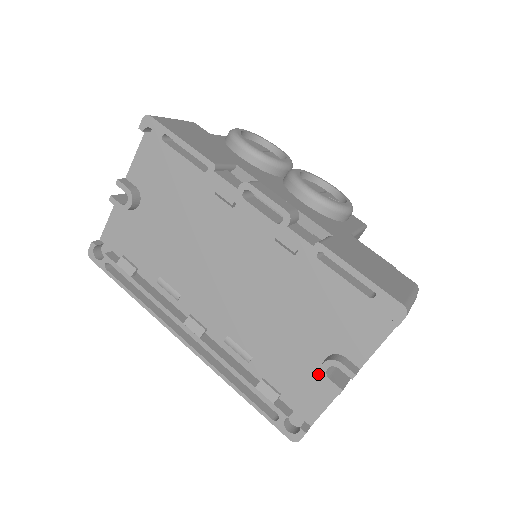
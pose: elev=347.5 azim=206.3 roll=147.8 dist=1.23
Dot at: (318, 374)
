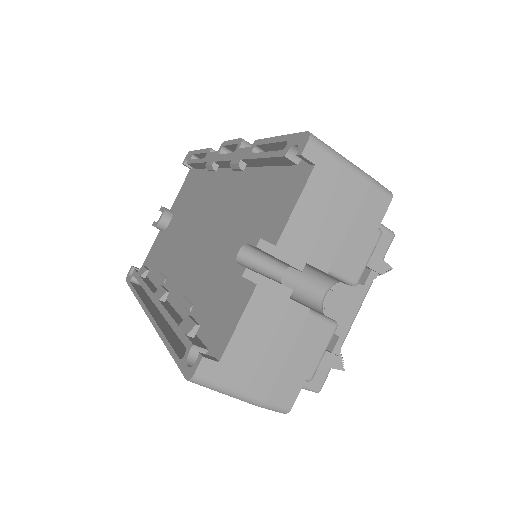
Dot at: (239, 282)
